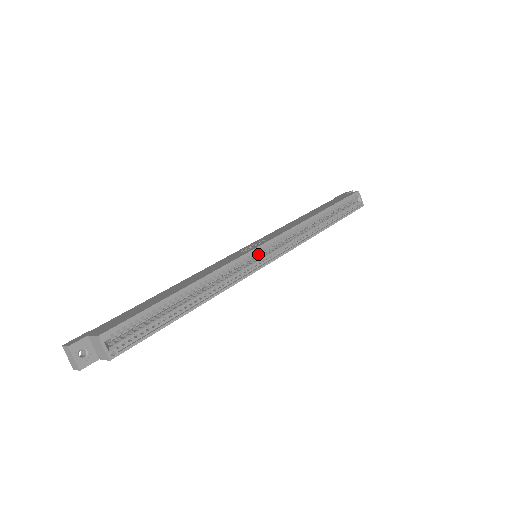
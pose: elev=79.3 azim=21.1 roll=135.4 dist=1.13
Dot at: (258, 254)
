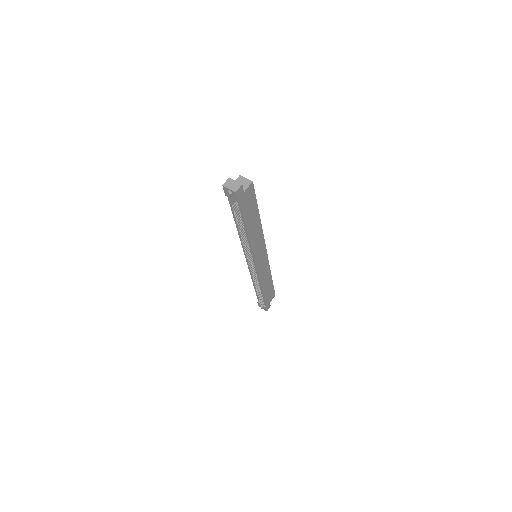
Dot at: occluded
